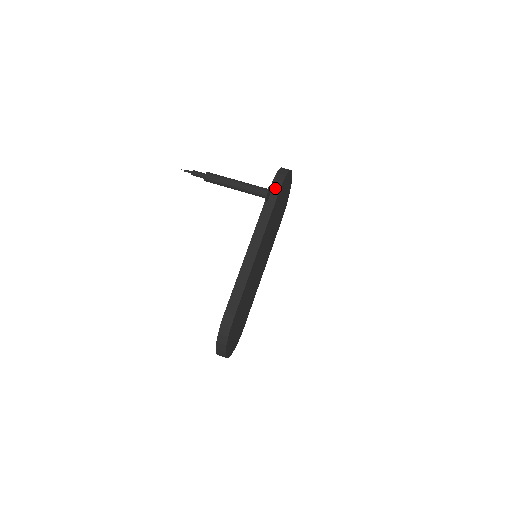
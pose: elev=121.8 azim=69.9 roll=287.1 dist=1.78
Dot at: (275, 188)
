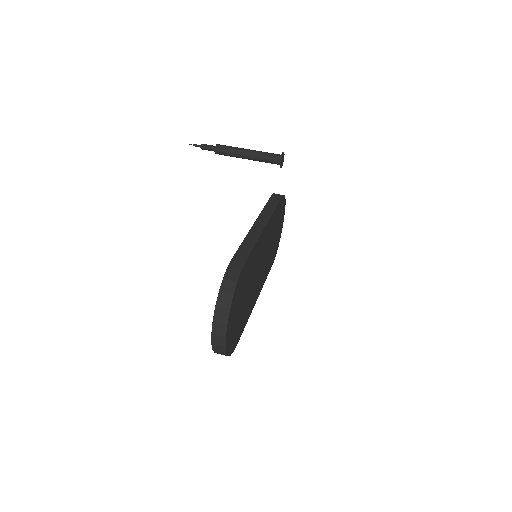
Dot at: (277, 196)
